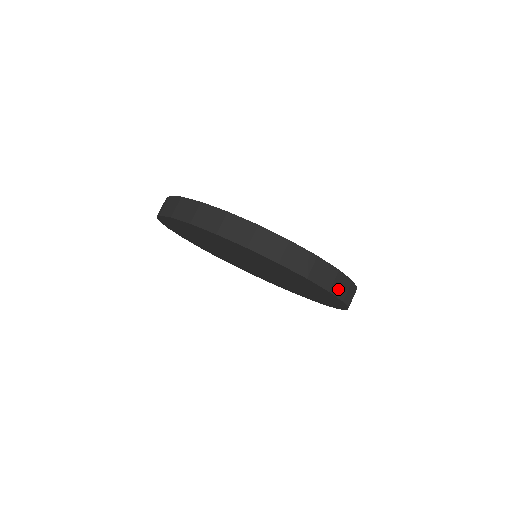
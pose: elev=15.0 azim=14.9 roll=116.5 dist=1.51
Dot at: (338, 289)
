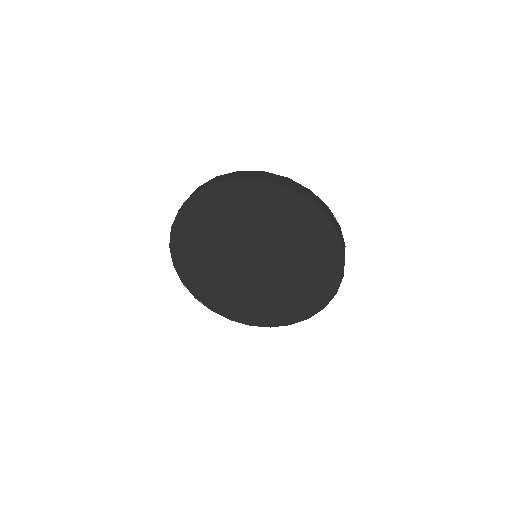
Dot at: (296, 189)
